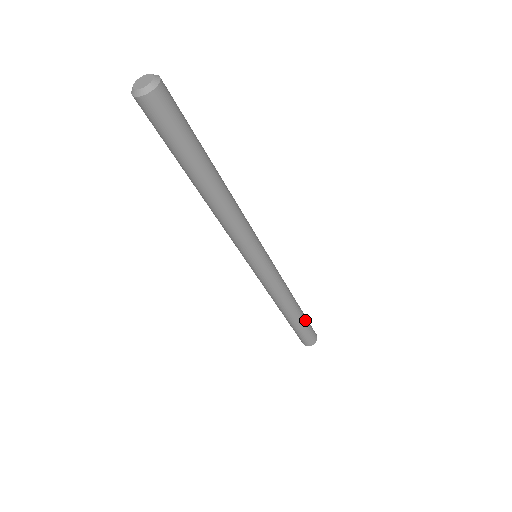
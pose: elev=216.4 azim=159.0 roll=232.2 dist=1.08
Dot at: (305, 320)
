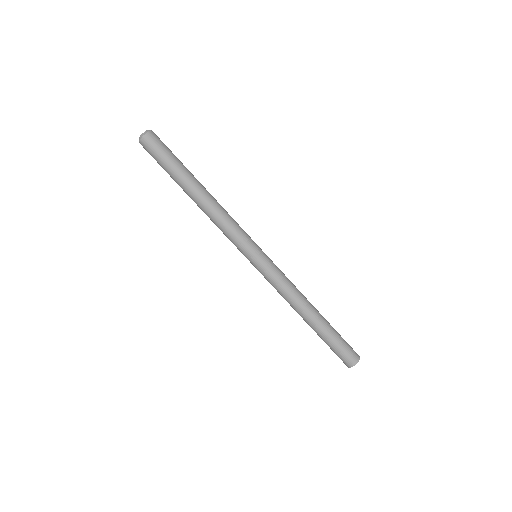
Dot at: occluded
